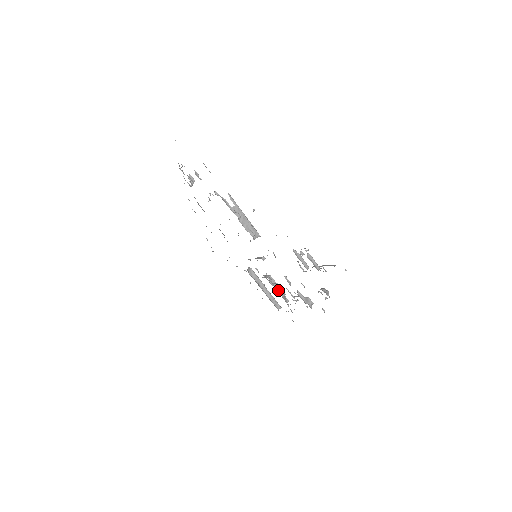
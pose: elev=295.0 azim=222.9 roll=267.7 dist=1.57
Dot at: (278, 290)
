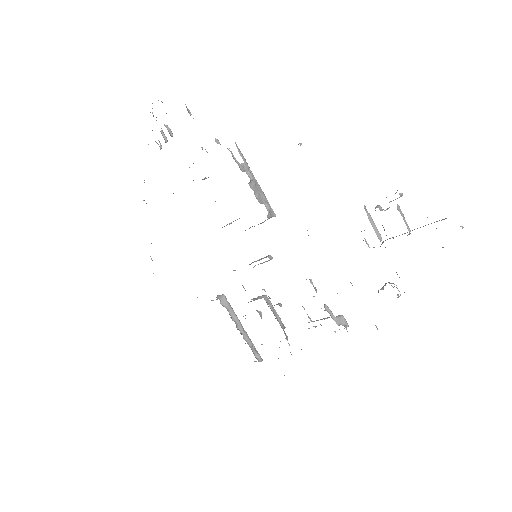
Dot at: (276, 318)
